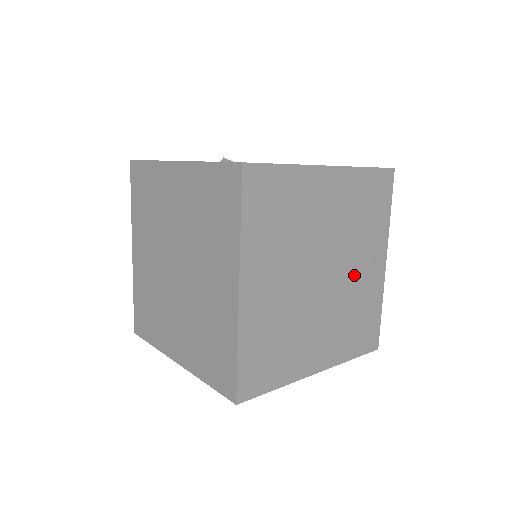
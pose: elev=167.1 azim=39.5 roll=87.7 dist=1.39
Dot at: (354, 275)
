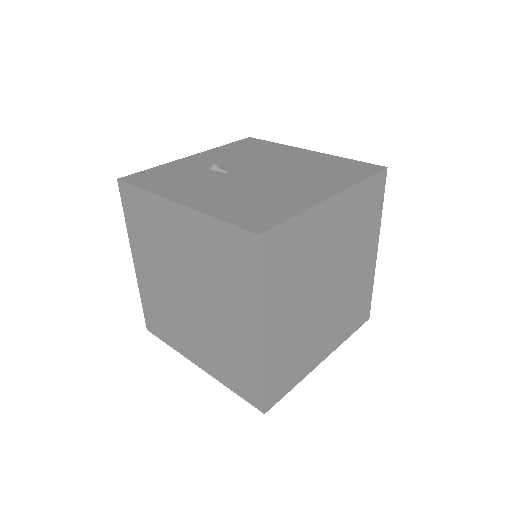
Dot at: (352, 274)
